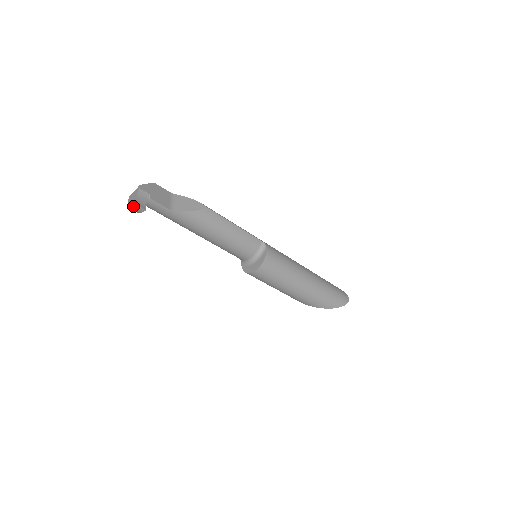
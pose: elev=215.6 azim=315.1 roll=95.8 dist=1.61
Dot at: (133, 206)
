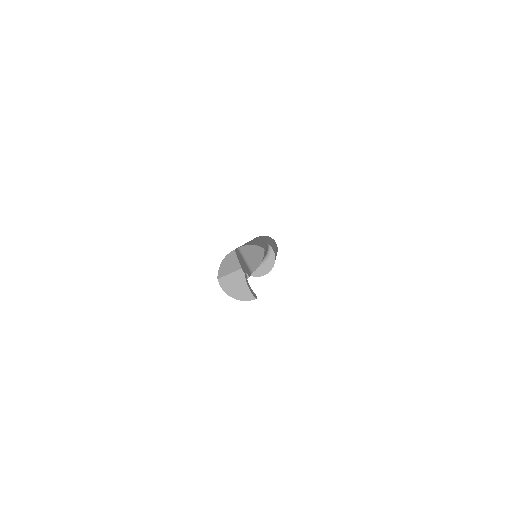
Dot at: (250, 300)
